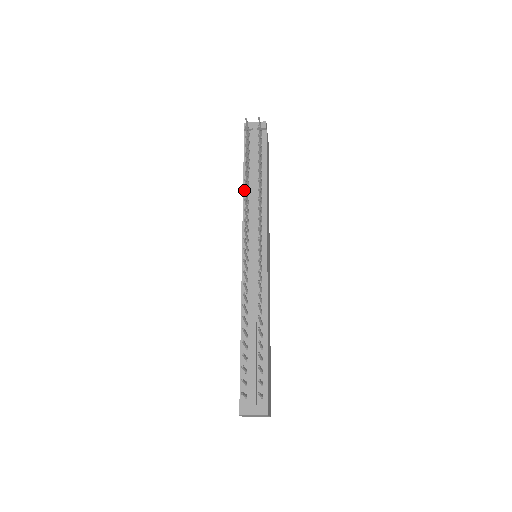
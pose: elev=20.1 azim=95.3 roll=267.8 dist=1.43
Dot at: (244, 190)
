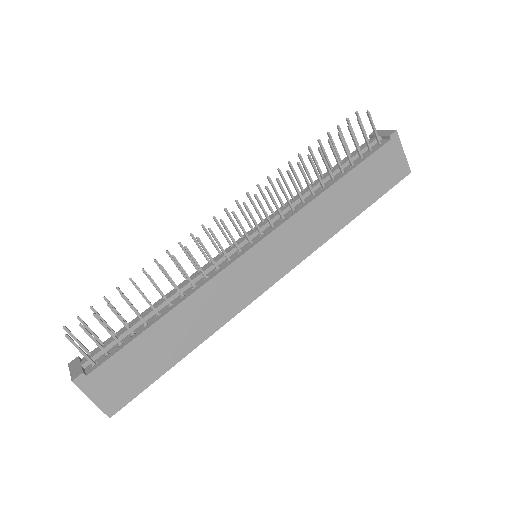
Dot at: (278, 171)
